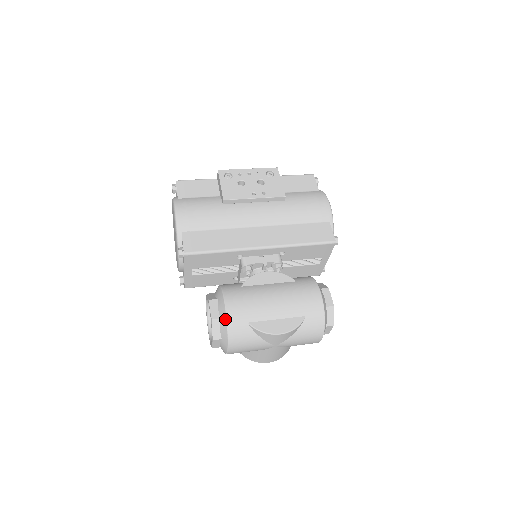
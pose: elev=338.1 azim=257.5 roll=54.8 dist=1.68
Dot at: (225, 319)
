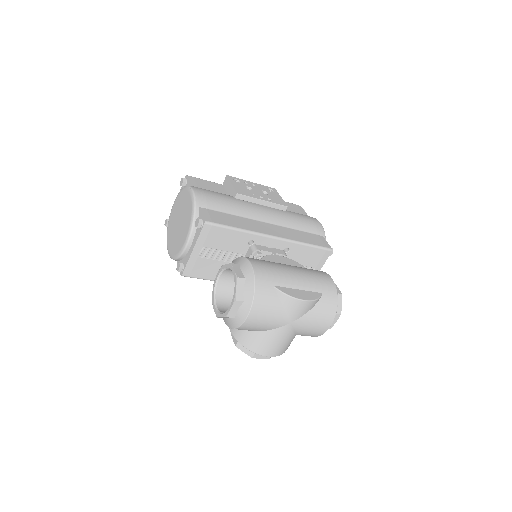
Dot at: (252, 277)
